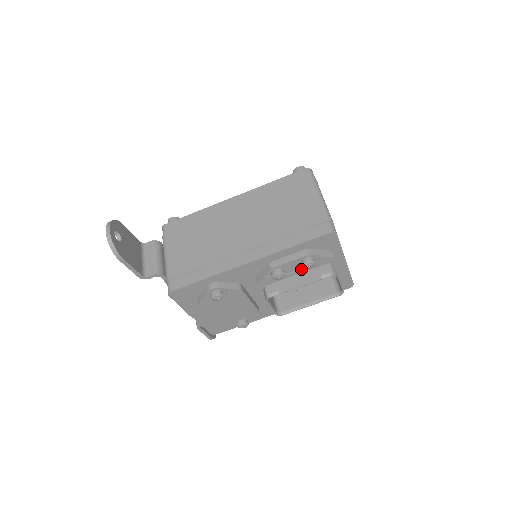
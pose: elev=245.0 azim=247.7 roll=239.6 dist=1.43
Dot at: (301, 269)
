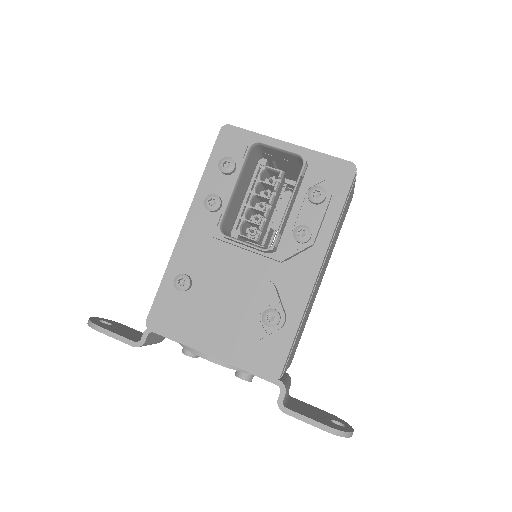
Dot at: (233, 180)
